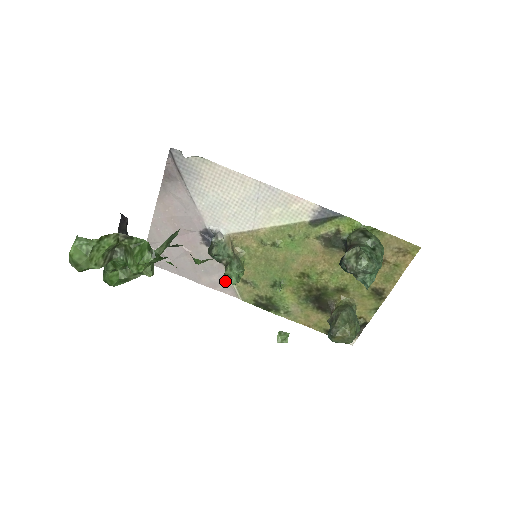
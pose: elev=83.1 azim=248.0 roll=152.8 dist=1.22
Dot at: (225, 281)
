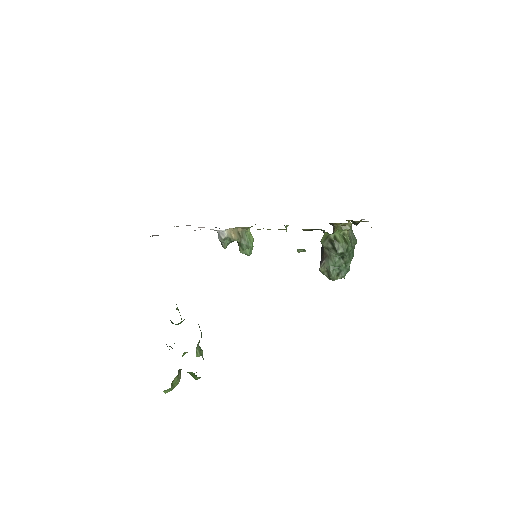
Dot at: occluded
